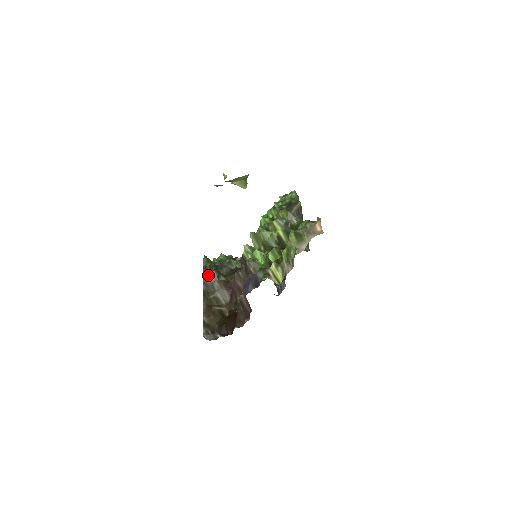
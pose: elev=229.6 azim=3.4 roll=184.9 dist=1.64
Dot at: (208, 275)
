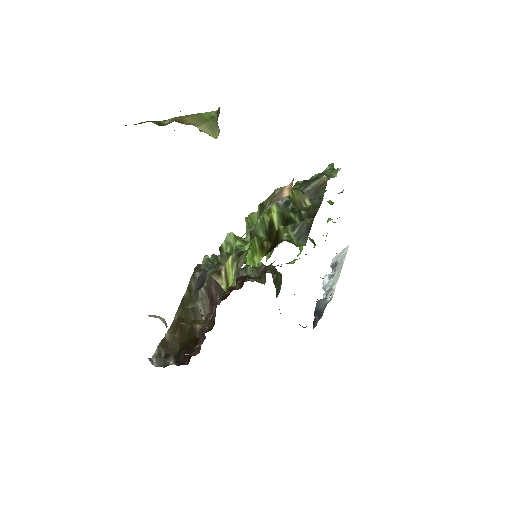
Dot at: (195, 276)
